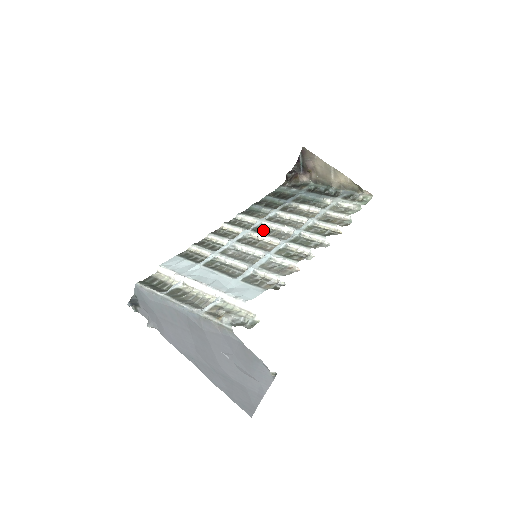
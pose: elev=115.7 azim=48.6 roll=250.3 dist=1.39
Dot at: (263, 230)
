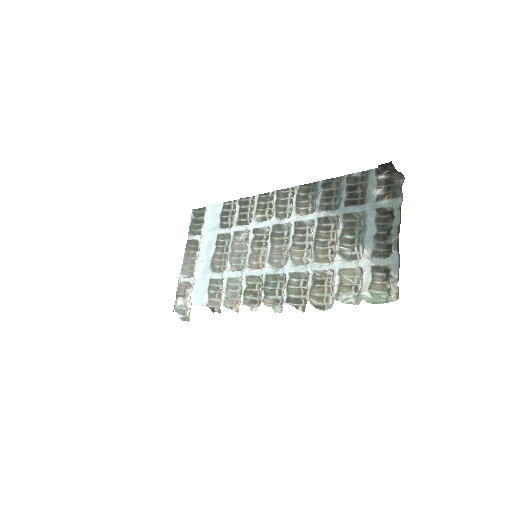
Dot at: (282, 233)
